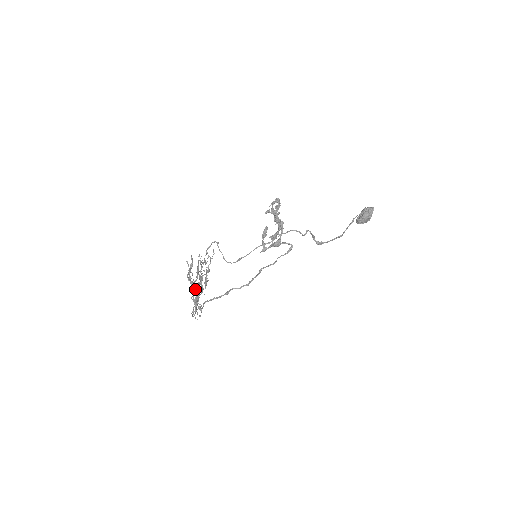
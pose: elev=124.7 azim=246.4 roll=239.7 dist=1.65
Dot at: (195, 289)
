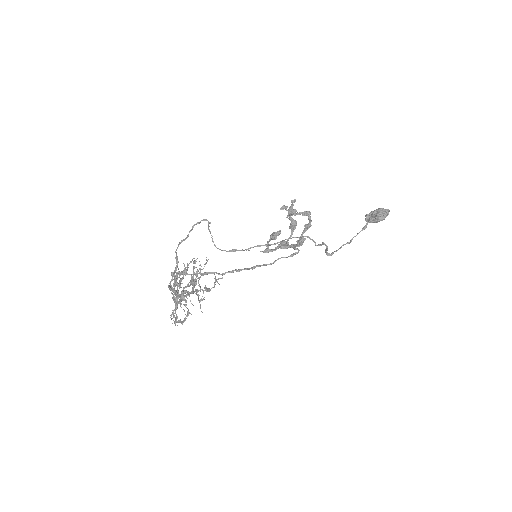
Dot at: occluded
